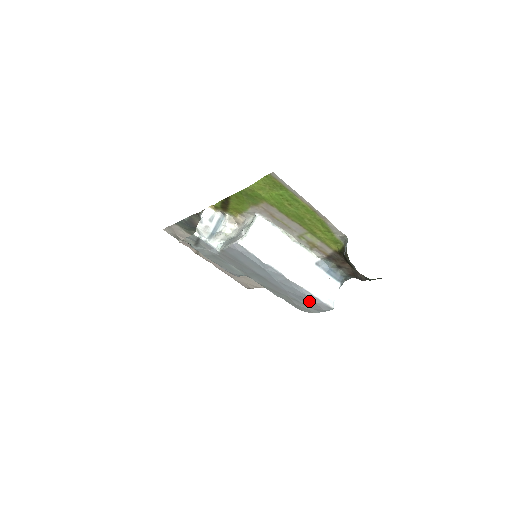
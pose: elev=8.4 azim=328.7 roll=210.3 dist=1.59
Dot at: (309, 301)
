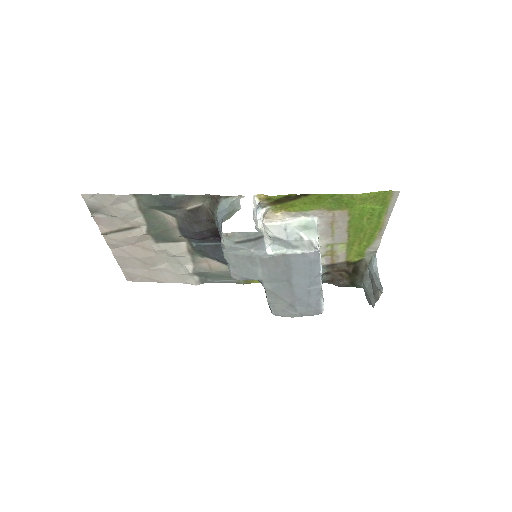
Dot at: (310, 307)
